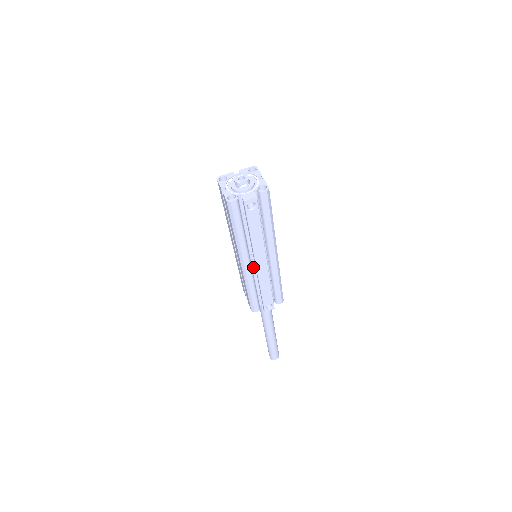
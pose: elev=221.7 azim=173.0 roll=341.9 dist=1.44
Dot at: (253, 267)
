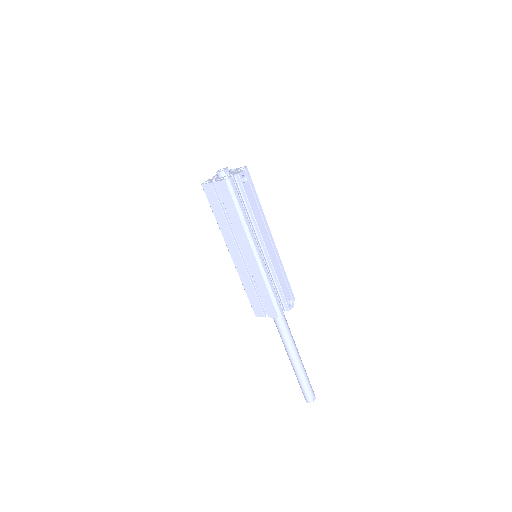
Dot at: occluded
